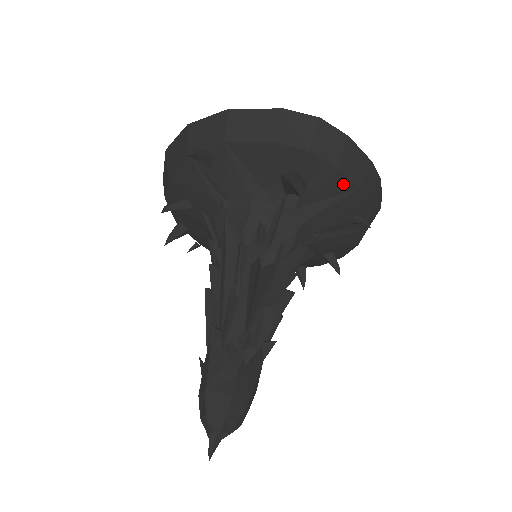
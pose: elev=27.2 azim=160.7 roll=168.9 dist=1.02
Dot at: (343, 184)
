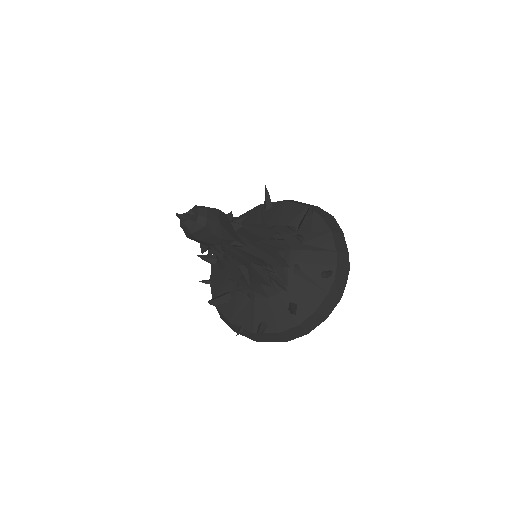
Dot at: (330, 243)
